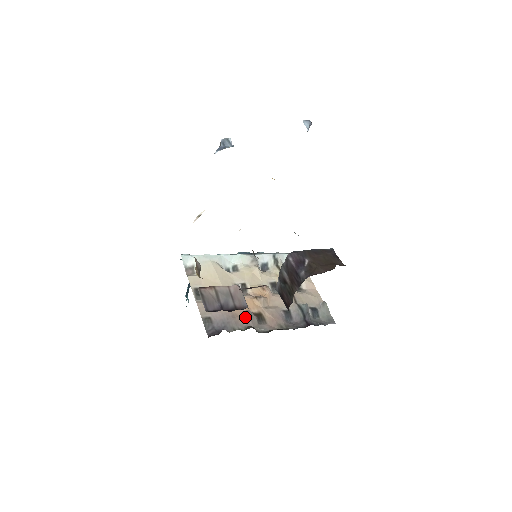
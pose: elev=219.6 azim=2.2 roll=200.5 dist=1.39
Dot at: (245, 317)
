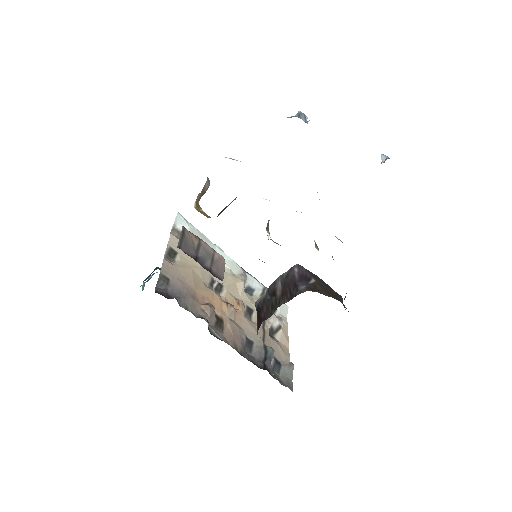
Dot at: (205, 308)
